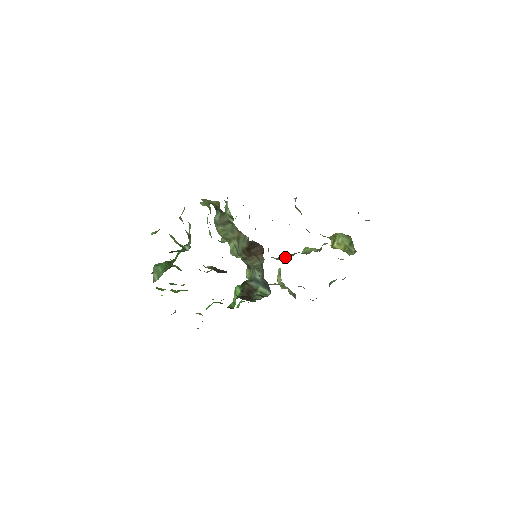
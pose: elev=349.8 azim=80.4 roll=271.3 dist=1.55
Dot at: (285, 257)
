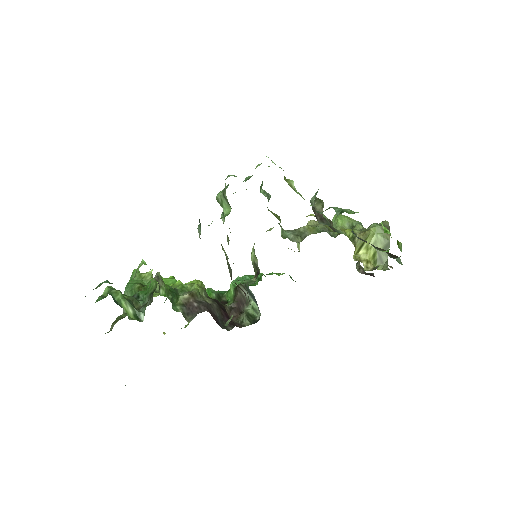
Dot at: (304, 235)
